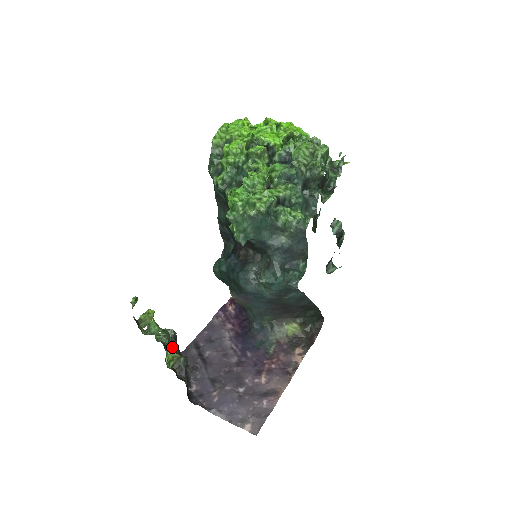
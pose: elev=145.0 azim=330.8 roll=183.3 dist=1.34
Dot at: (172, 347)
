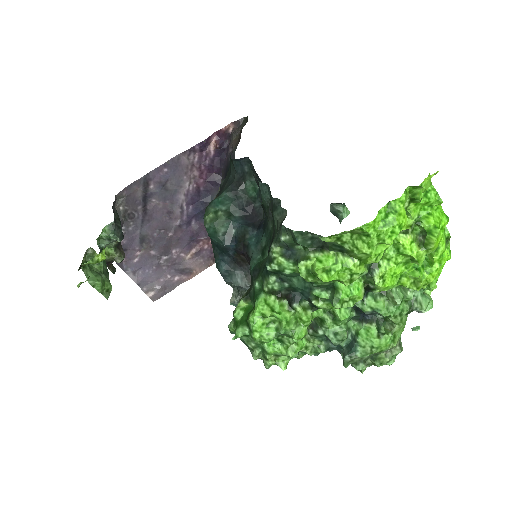
Dot at: (113, 245)
